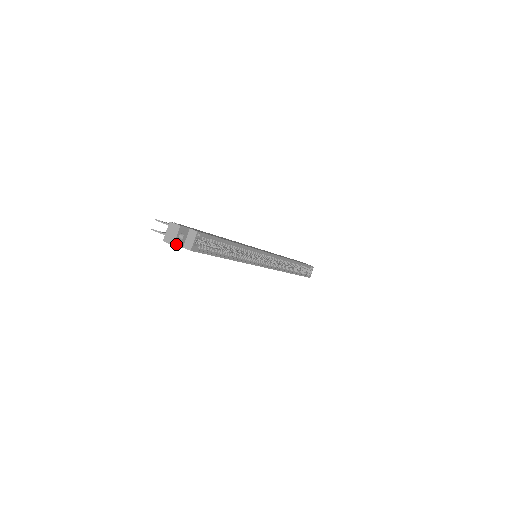
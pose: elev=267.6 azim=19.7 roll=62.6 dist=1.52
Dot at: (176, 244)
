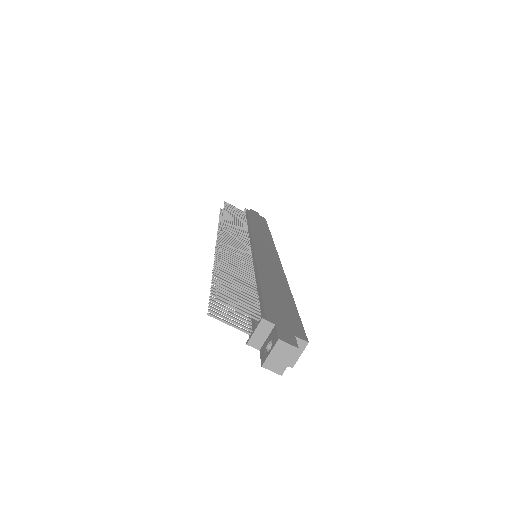
Dot at: (282, 369)
